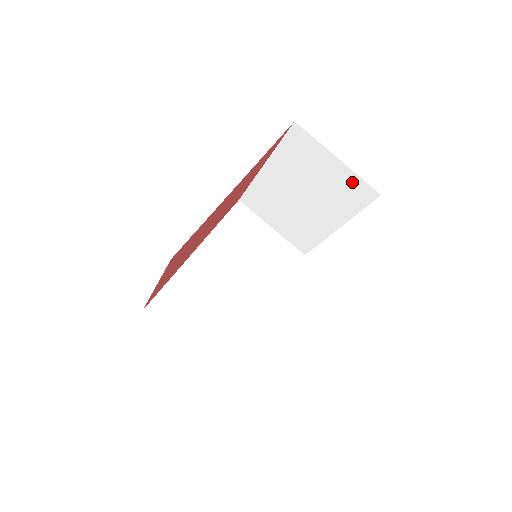
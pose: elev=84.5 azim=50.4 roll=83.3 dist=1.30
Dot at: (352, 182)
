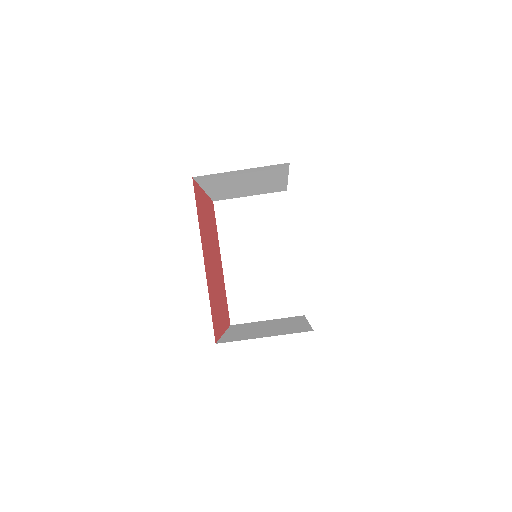
Dot at: (264, 169)
